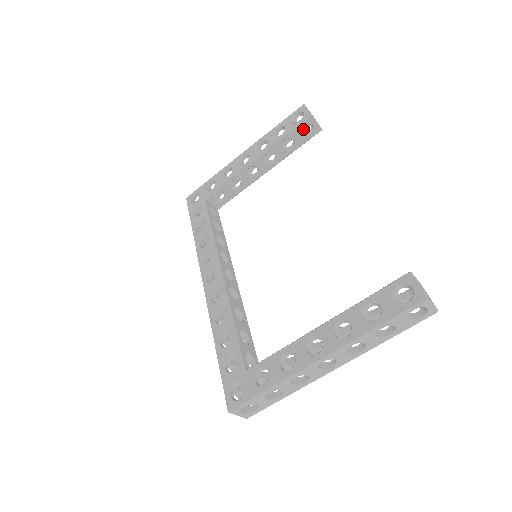
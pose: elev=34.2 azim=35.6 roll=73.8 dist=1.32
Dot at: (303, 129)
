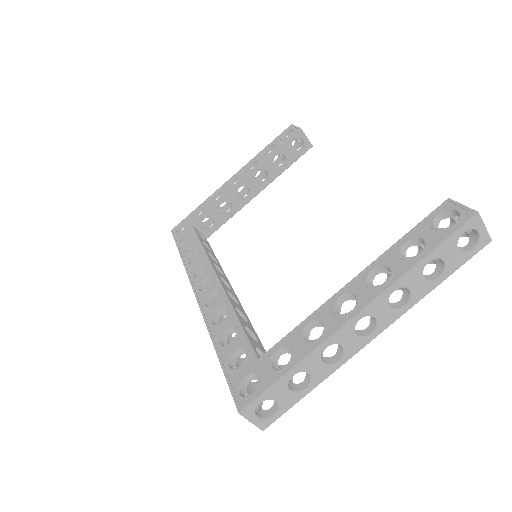
Dot at: occluded
